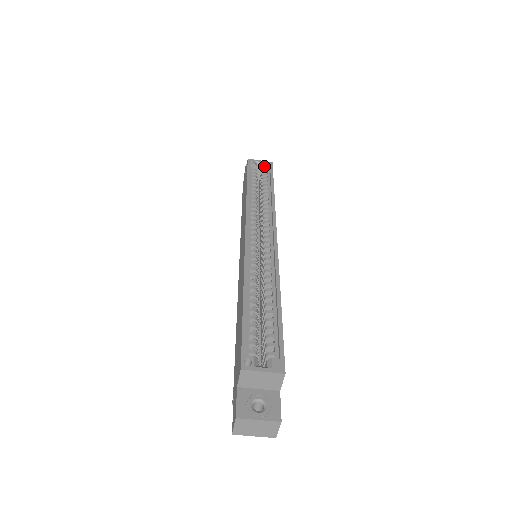
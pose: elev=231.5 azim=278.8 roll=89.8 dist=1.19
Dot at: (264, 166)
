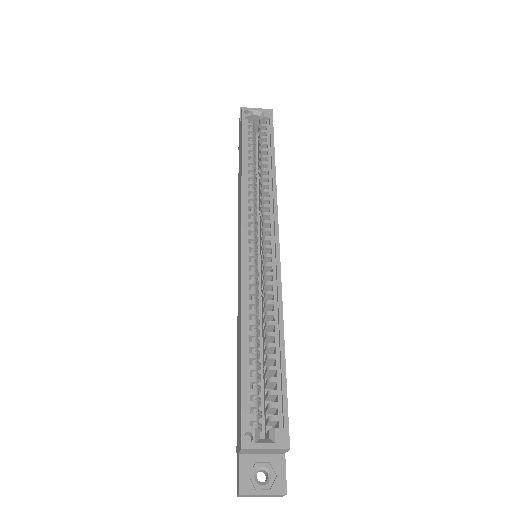
Dot at: (262, 117)
